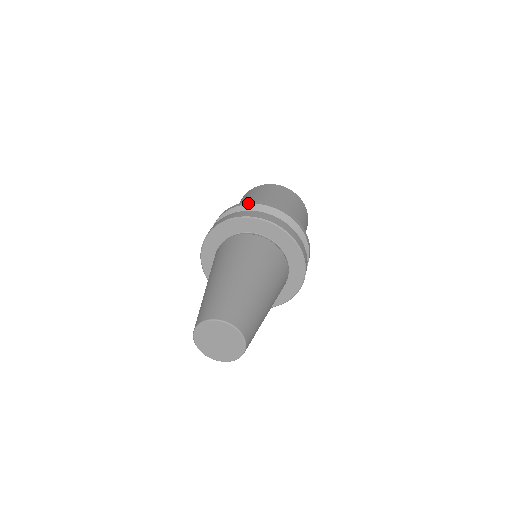
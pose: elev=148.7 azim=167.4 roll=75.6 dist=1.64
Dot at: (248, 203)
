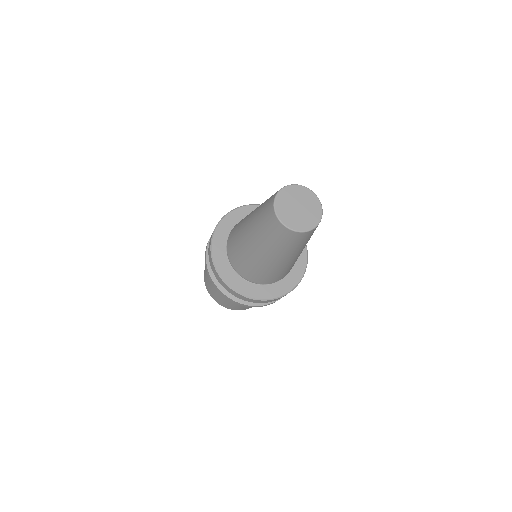
Dot at: occluded
